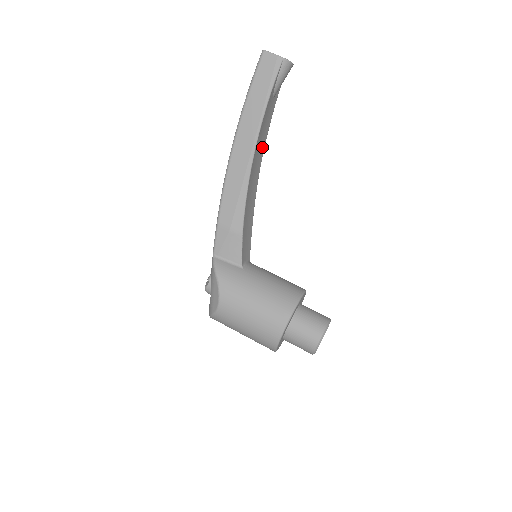
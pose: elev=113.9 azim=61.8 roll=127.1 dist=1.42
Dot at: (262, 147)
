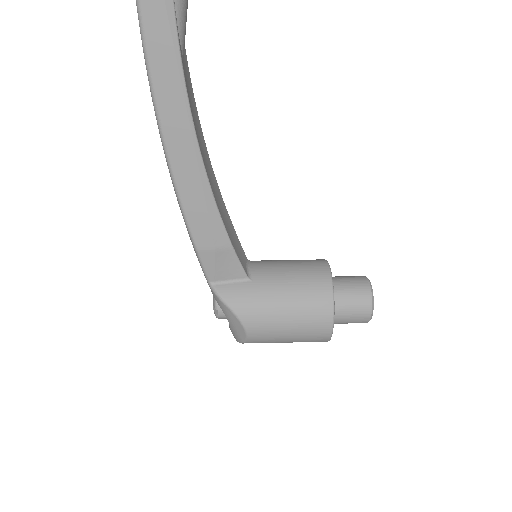
Dot at: (199, 127)
